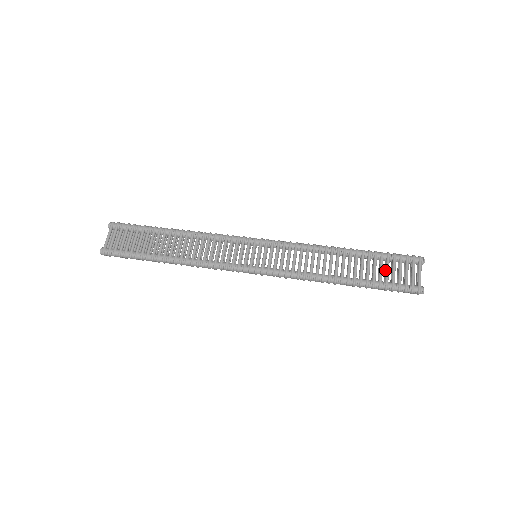
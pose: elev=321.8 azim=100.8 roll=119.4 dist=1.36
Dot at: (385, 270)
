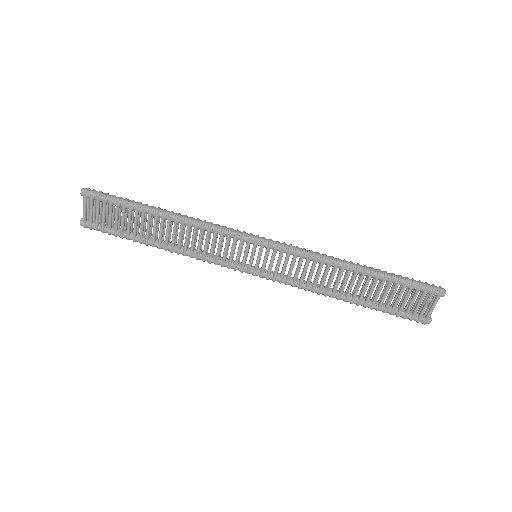
Dot at: (397, 293)
